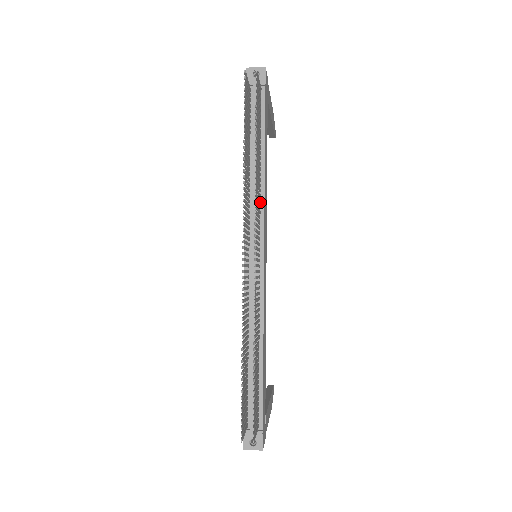
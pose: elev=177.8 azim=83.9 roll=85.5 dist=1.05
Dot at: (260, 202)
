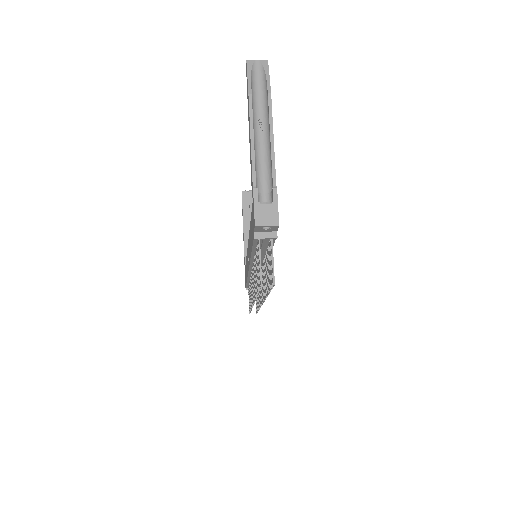
Dot at: occluded
